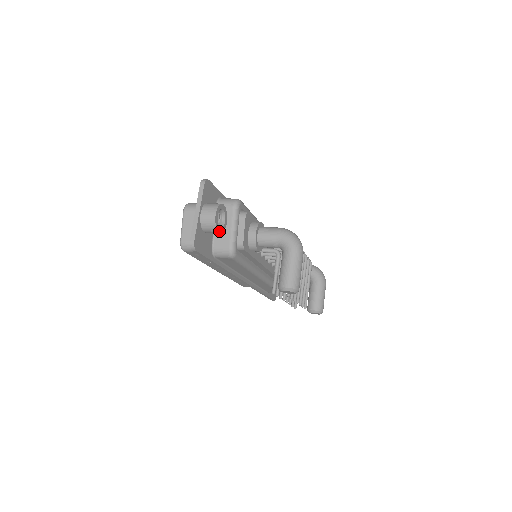
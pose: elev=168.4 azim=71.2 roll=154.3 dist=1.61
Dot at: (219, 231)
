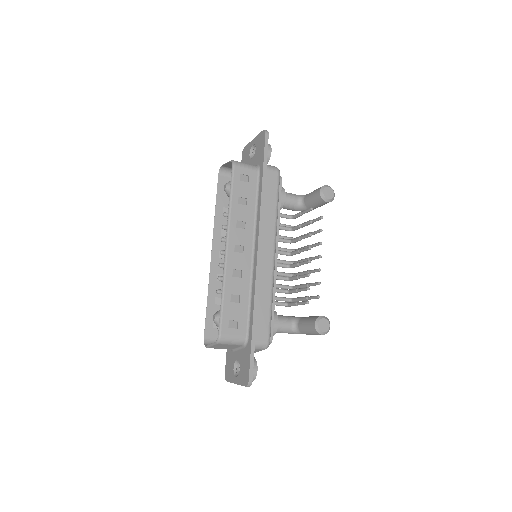
Dot at: occluded
